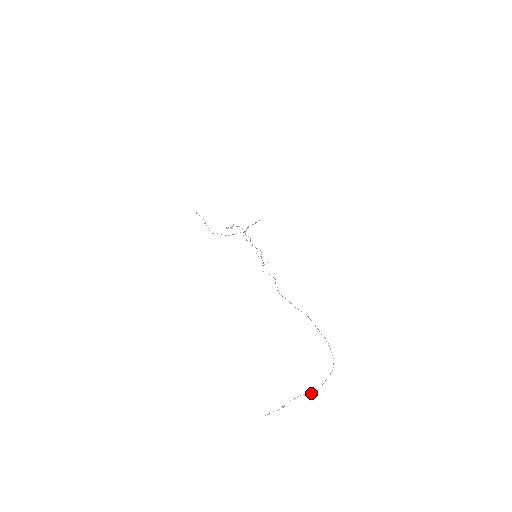
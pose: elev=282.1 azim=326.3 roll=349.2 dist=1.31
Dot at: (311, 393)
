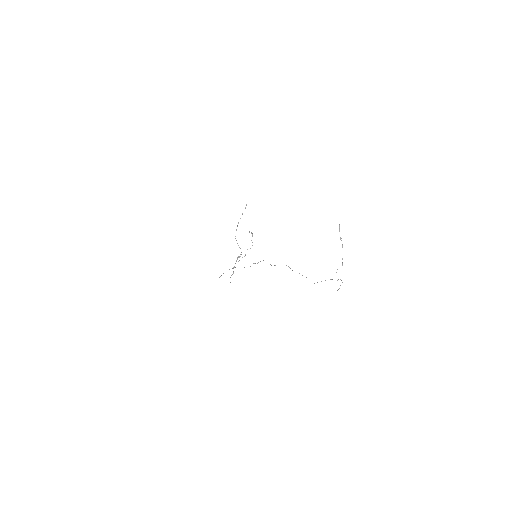
Dot at: occluded
